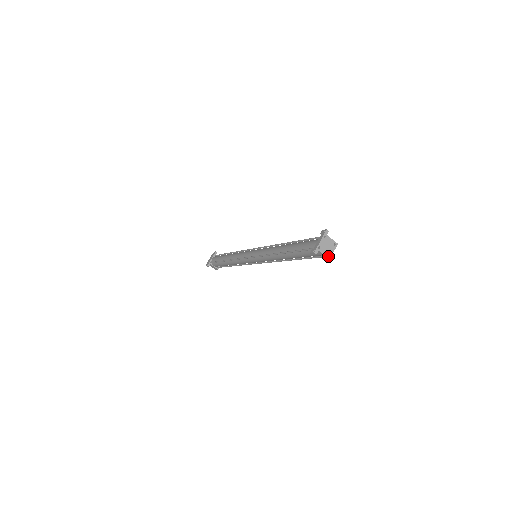
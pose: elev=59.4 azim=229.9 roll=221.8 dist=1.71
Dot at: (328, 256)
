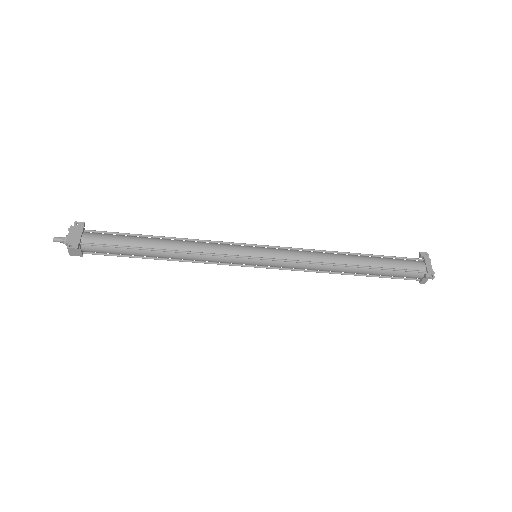
Dot at: (426, 281)
